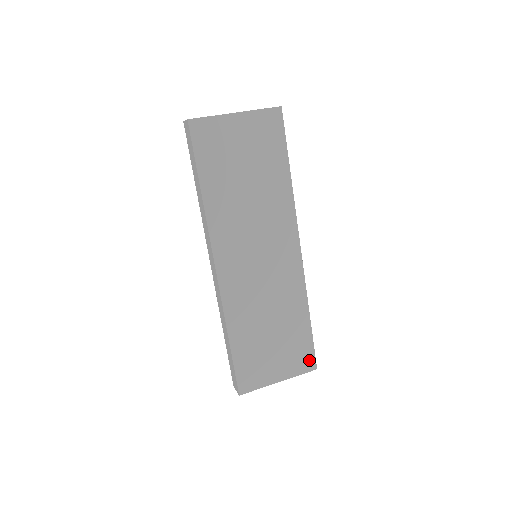
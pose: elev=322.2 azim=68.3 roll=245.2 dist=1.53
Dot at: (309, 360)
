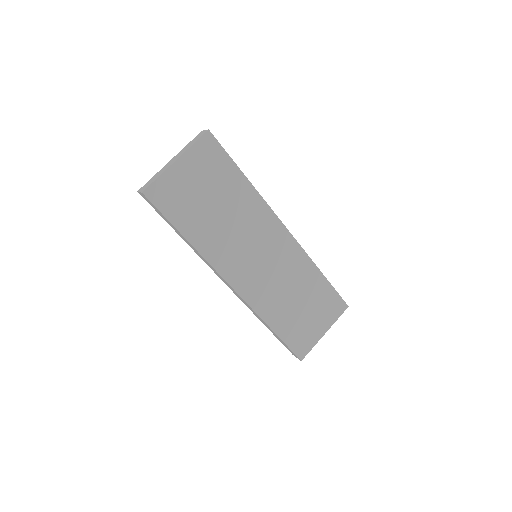
Dot at: (339, 304)
